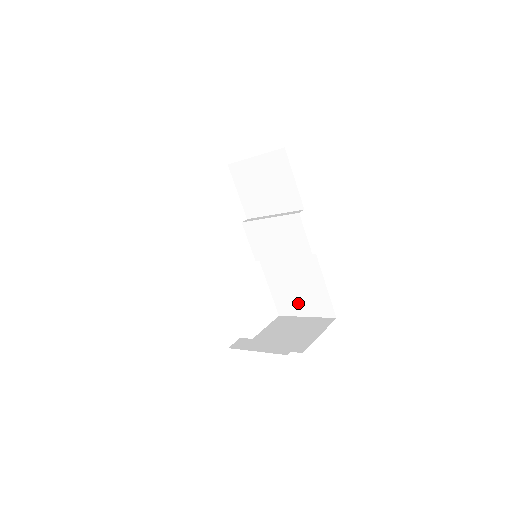
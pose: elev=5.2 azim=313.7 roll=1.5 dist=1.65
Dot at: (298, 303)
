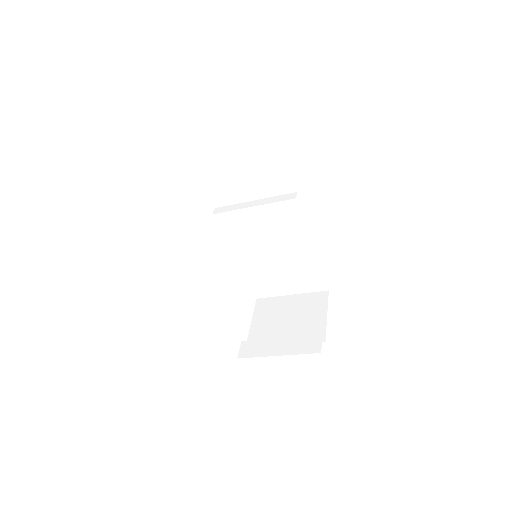
Dot at: (282, 284)
